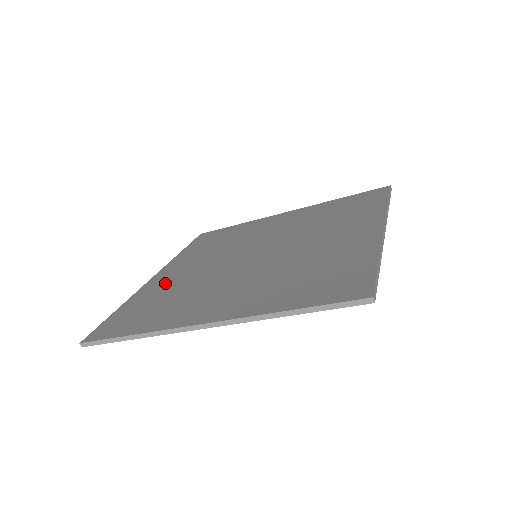
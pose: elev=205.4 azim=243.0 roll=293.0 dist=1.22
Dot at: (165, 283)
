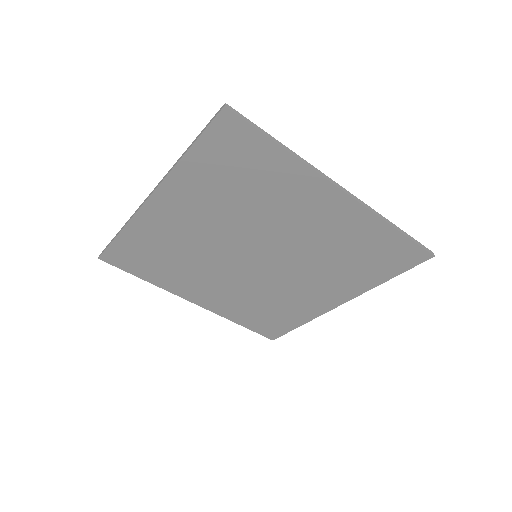
Dot at: occluded
